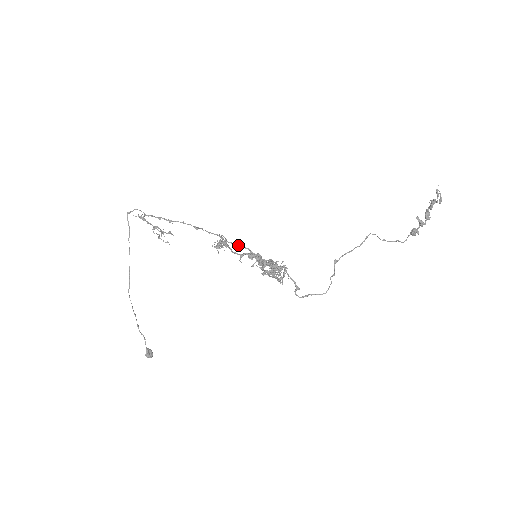
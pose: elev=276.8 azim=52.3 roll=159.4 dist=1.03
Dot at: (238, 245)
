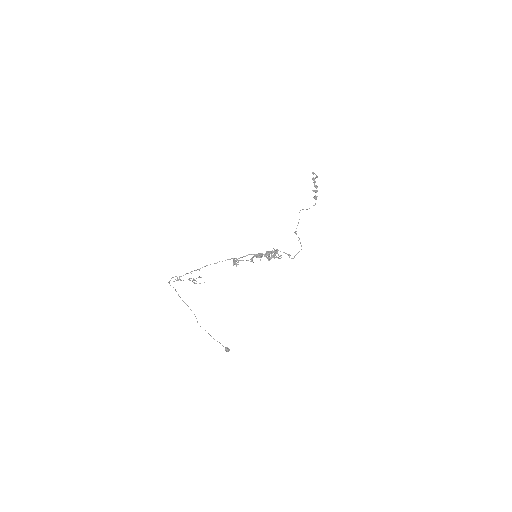
Dot at: occluded
